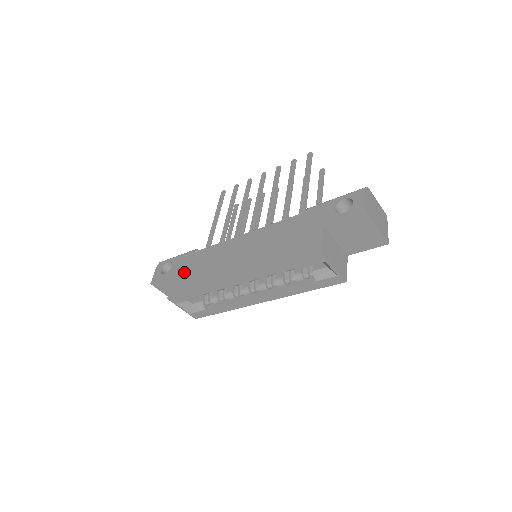
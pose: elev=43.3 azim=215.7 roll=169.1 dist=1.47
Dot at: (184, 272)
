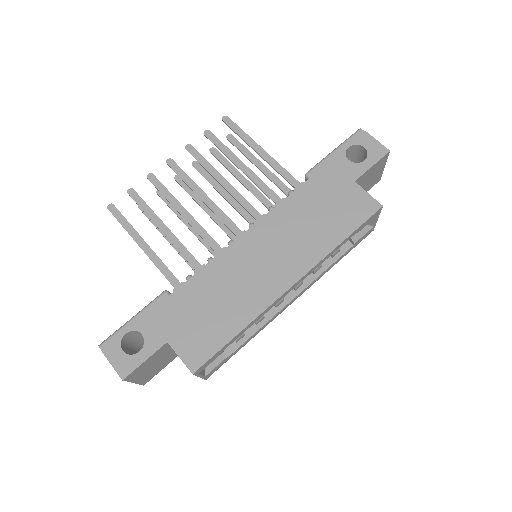
Dot at: (183, 327)
